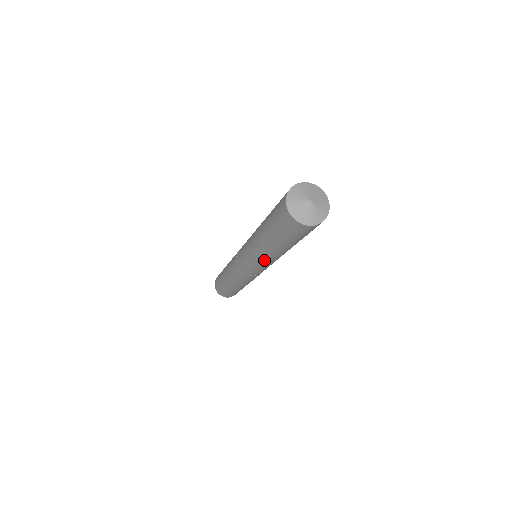
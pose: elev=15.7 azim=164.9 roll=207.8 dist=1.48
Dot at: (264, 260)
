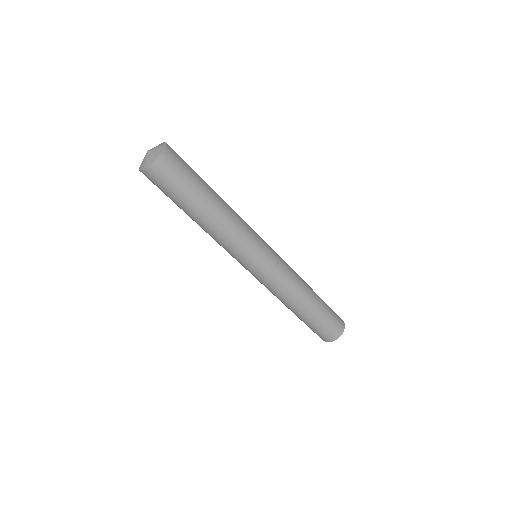
Dot at: (233, 236)
